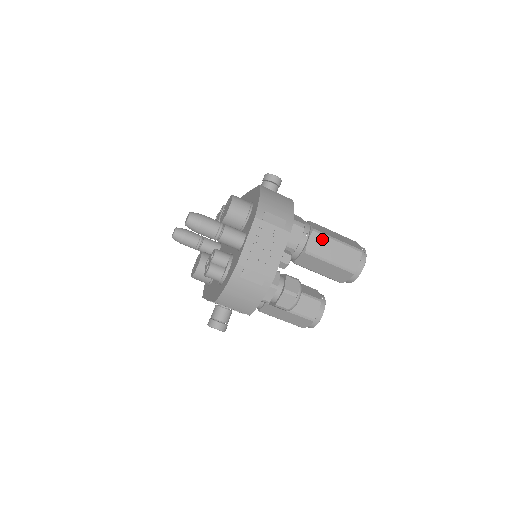
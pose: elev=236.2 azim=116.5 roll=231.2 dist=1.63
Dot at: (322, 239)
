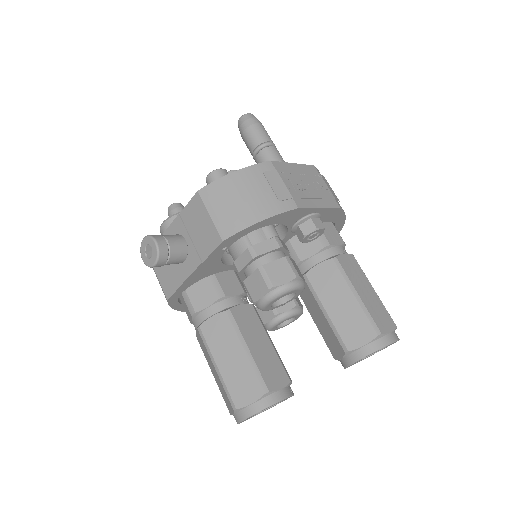
Dot at: (358, 269)
